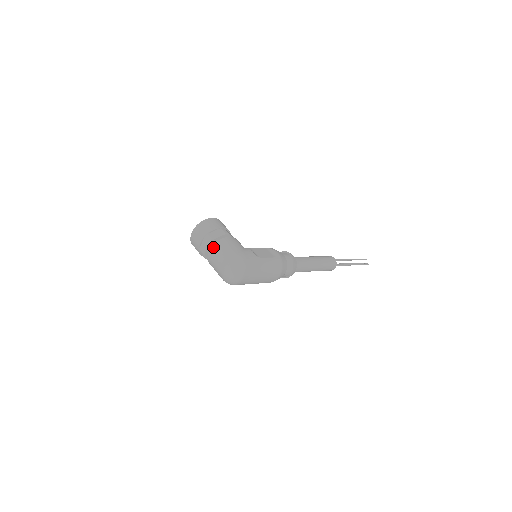
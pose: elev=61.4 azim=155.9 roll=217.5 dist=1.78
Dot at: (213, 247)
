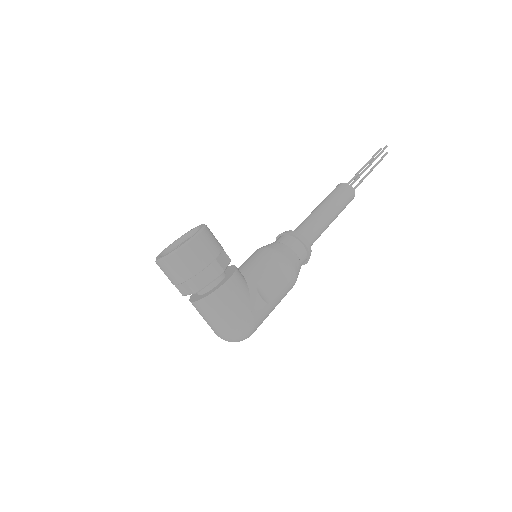
Dot at: (202, 302)
